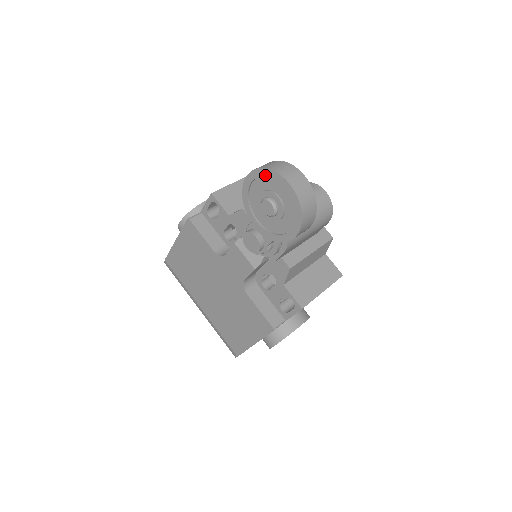
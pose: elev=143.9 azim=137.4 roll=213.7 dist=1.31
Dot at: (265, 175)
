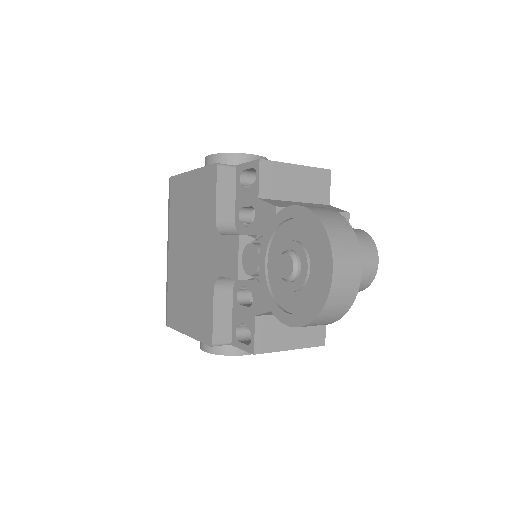
Dot at: (314, 229)
